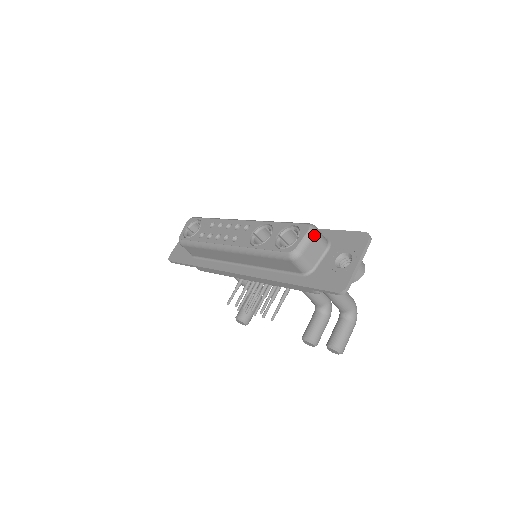
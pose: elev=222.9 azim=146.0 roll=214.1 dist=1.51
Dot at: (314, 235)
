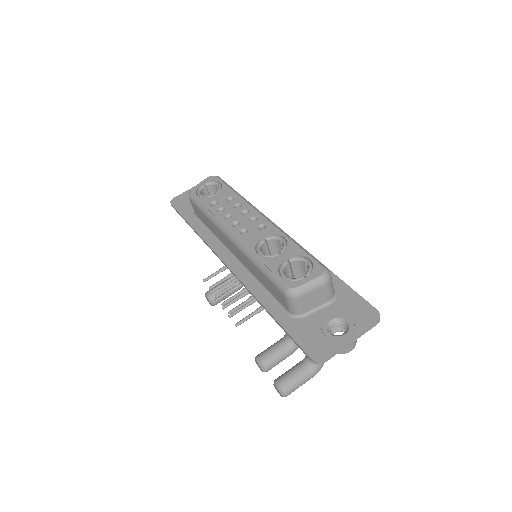
Dot at: (324, 284)
